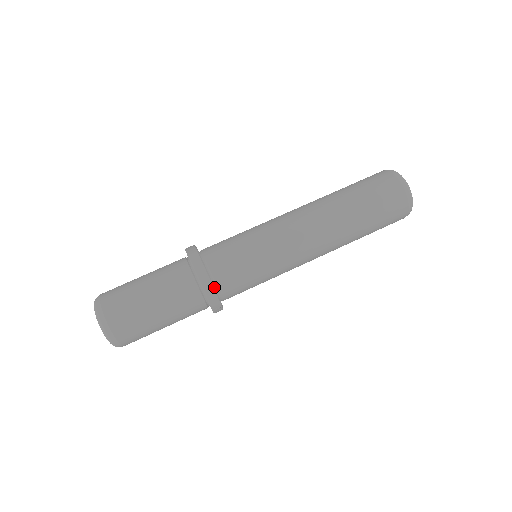
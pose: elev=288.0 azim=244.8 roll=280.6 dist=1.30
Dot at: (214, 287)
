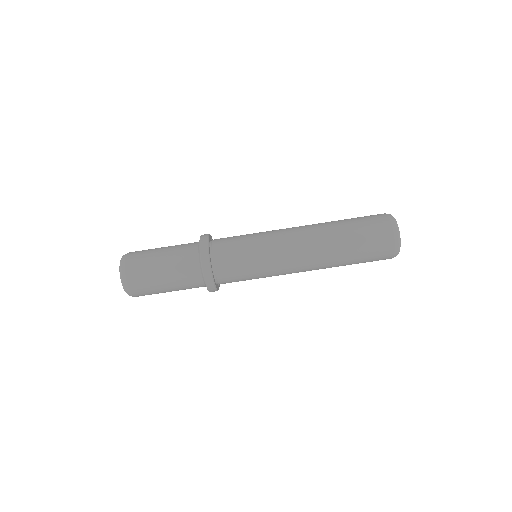
Dot at: (211, 269)
